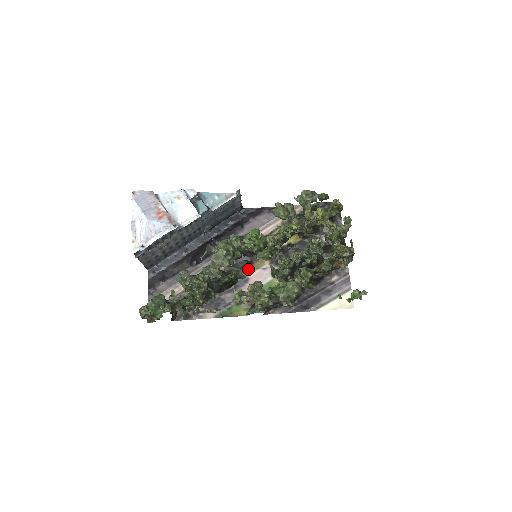
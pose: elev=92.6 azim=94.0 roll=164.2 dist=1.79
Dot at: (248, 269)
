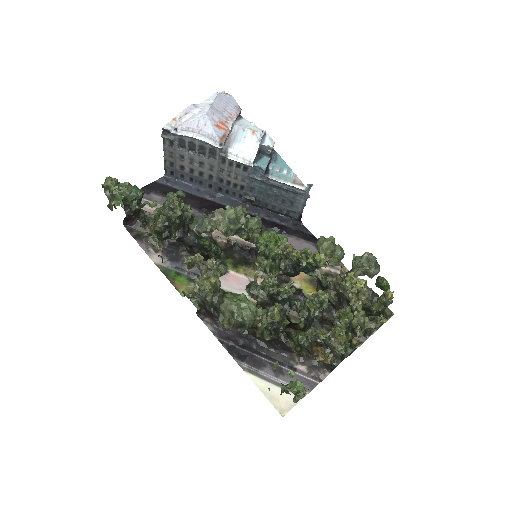
Dot at: (238, 265)
